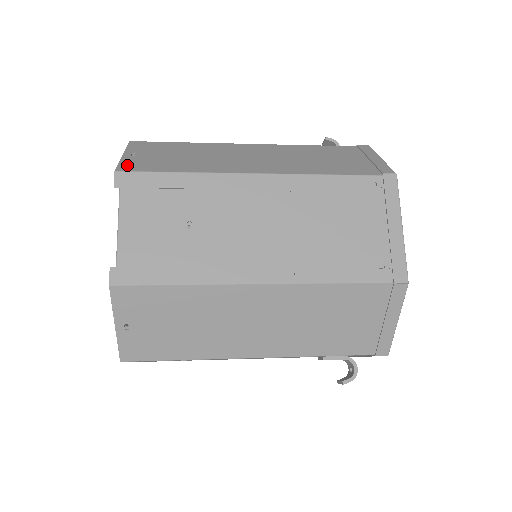
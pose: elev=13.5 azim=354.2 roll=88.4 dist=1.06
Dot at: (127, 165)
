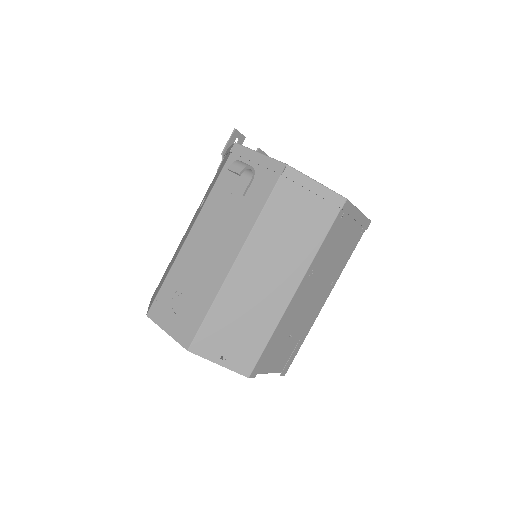
Dot at: (242, 368)
